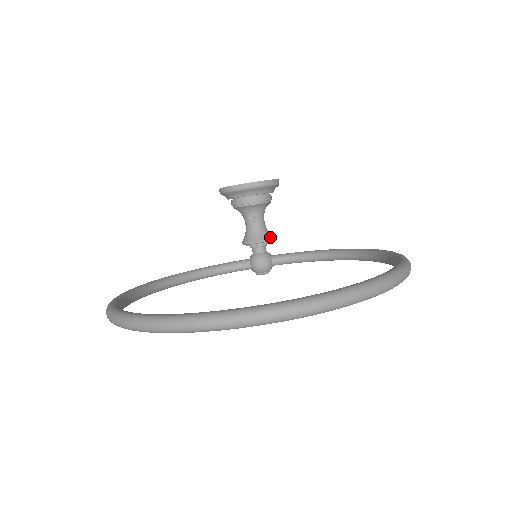
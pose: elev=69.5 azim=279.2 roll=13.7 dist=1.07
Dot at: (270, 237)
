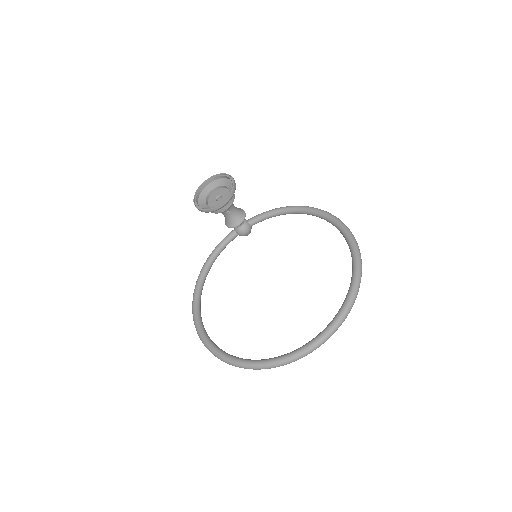
Dot at: (244, 215)
